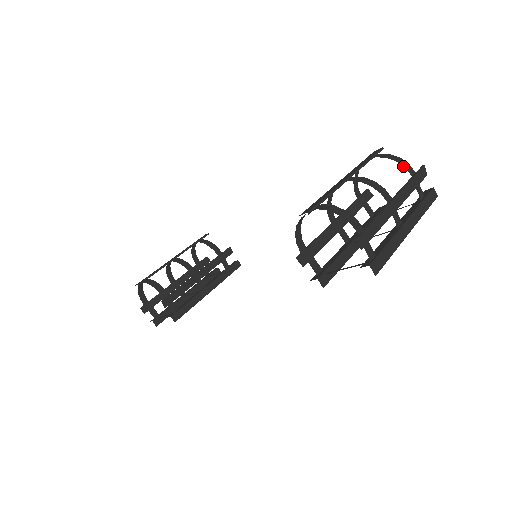
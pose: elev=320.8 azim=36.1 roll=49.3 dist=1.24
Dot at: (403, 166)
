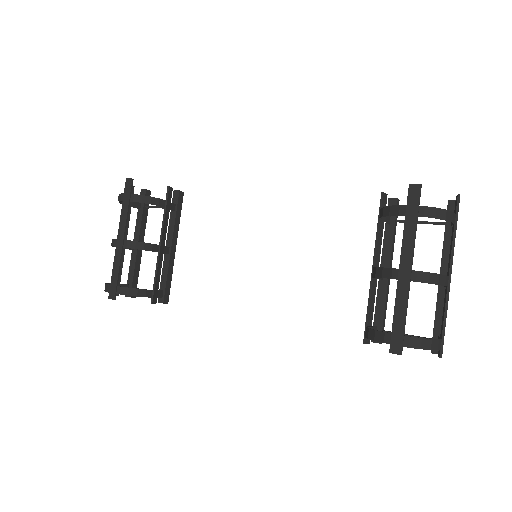
Dot at: occluded
